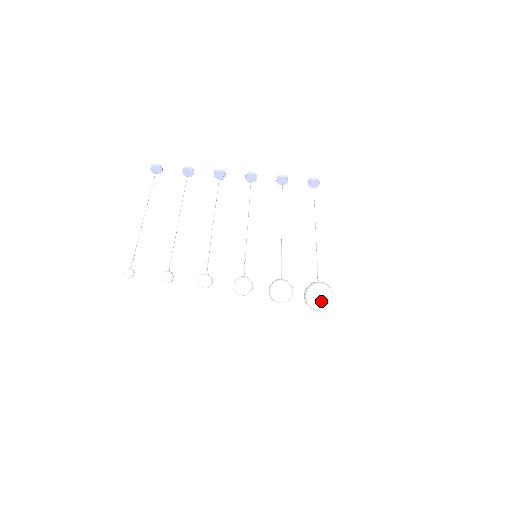
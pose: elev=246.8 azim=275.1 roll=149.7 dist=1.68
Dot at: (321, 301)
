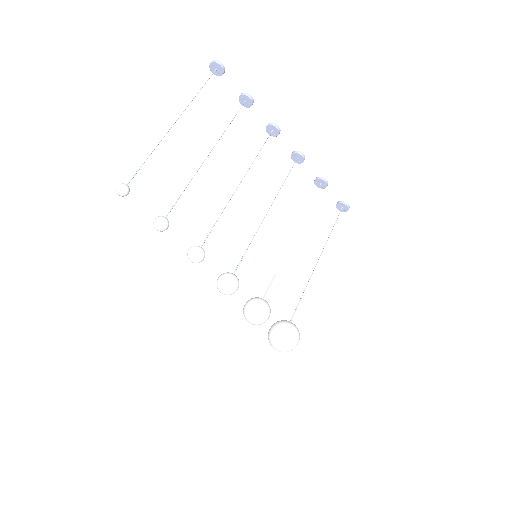
Dot at: (286, 347)
